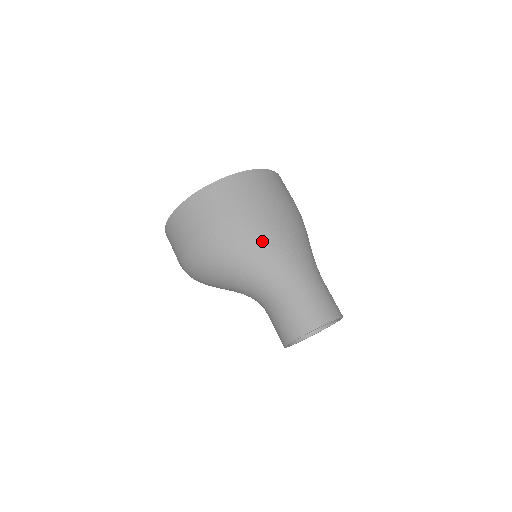
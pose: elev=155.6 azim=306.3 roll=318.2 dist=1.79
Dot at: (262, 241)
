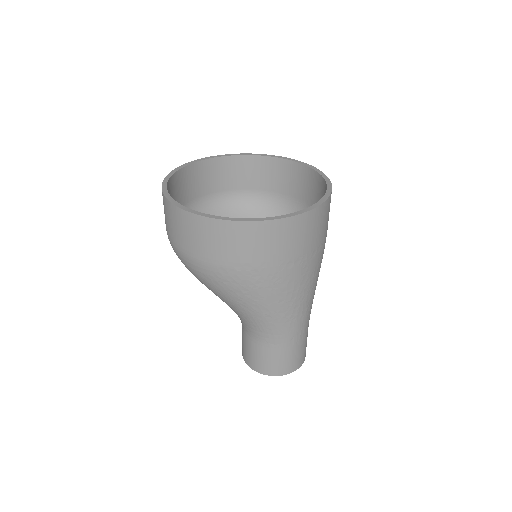
Dot at: (281, 299)
